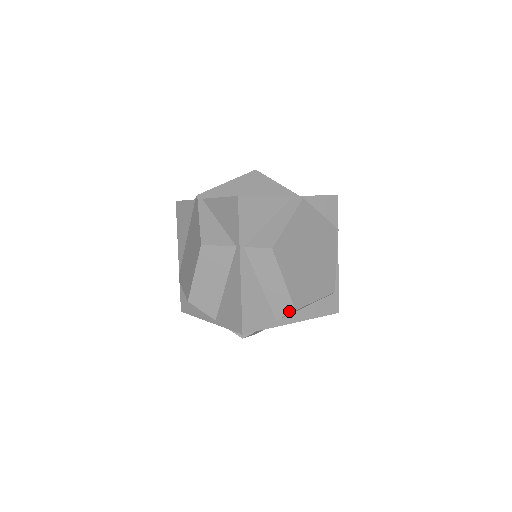
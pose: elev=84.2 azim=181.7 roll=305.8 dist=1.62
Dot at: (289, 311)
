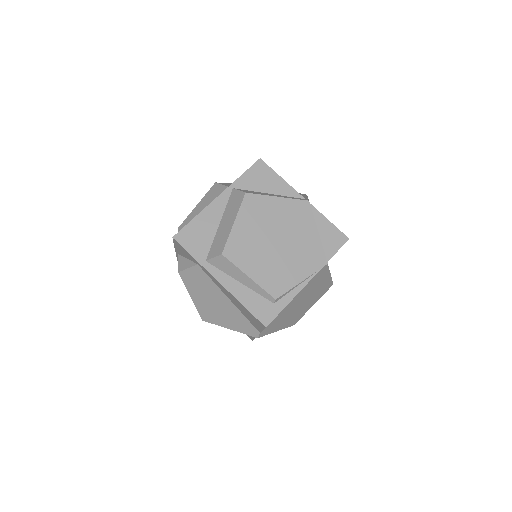
Dot at: (218, 254)
